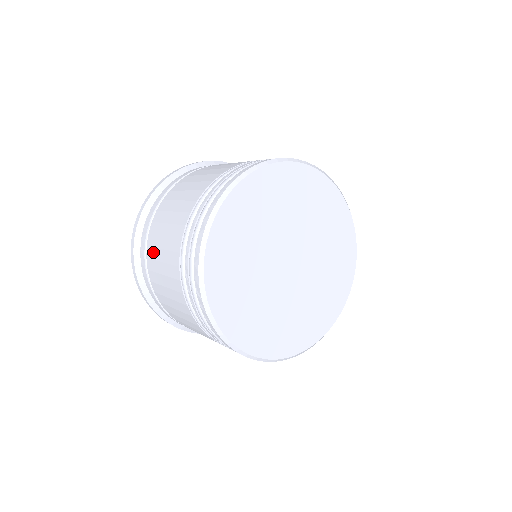
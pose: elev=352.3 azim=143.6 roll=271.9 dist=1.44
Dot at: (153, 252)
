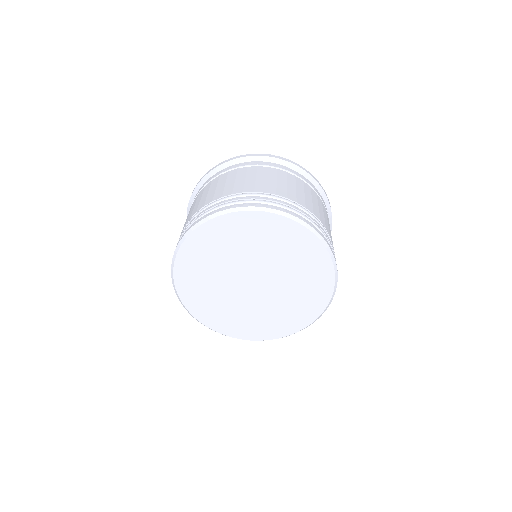
Dot at: (215, 182)
